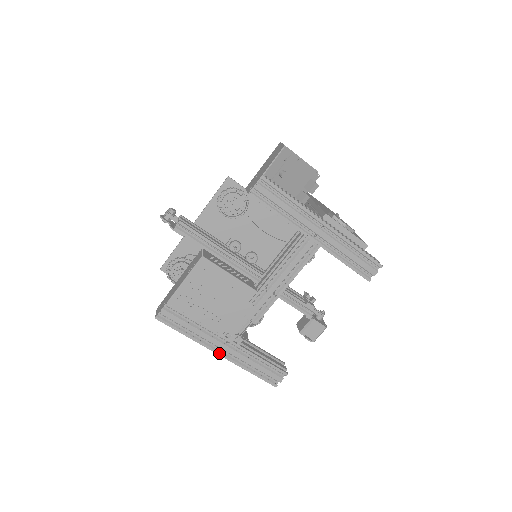
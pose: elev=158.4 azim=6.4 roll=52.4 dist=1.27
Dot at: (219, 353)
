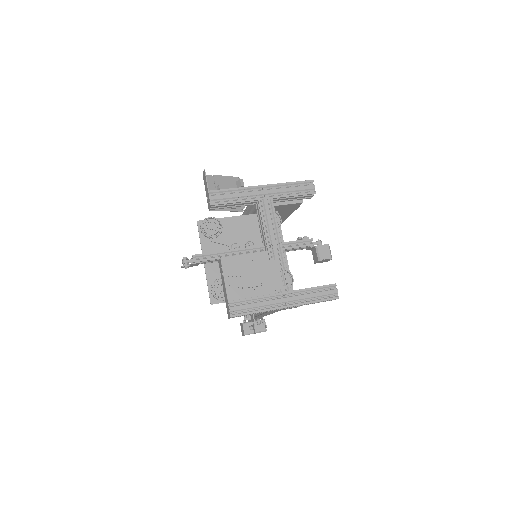
Dot at: (286, 306)
